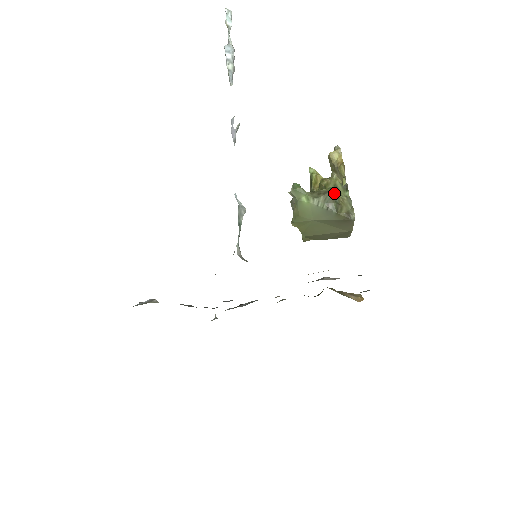
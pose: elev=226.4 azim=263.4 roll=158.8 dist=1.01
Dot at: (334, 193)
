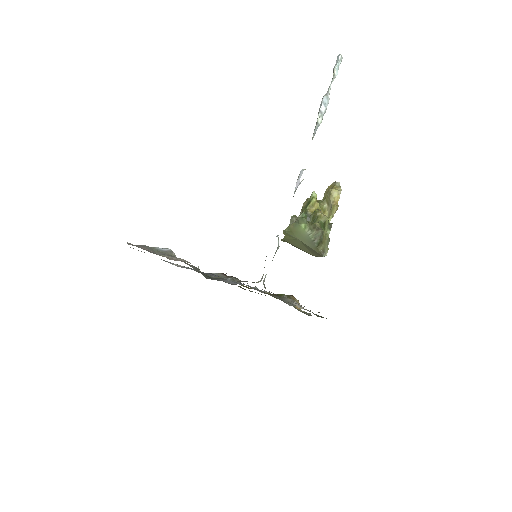
Dot at: (323, 232)
